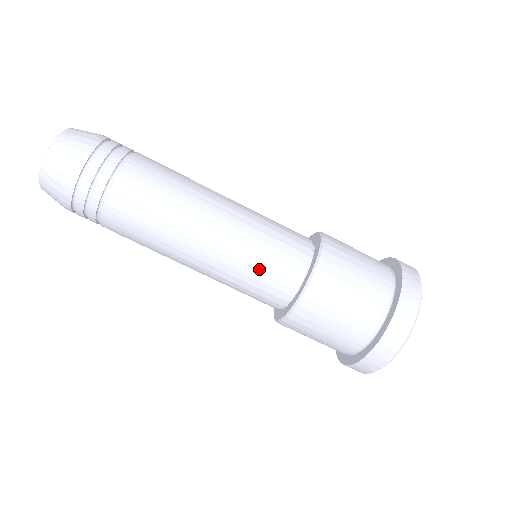
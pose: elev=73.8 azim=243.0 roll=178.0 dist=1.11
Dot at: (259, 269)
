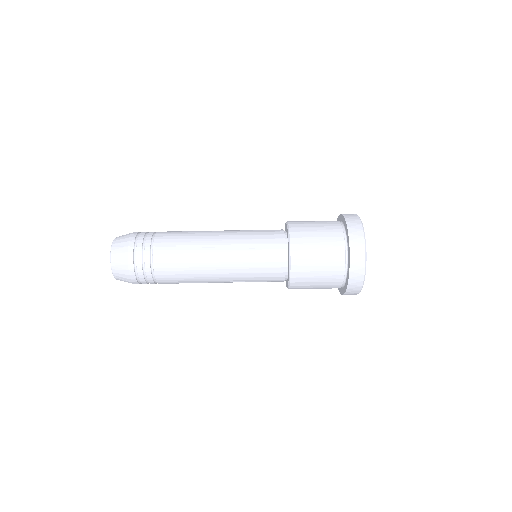
Dot at: (258, 234)
